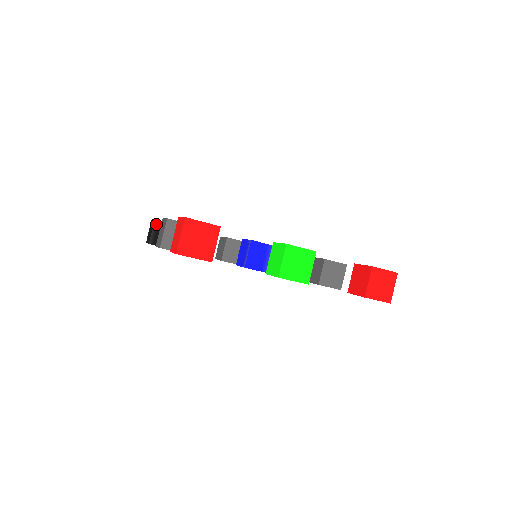
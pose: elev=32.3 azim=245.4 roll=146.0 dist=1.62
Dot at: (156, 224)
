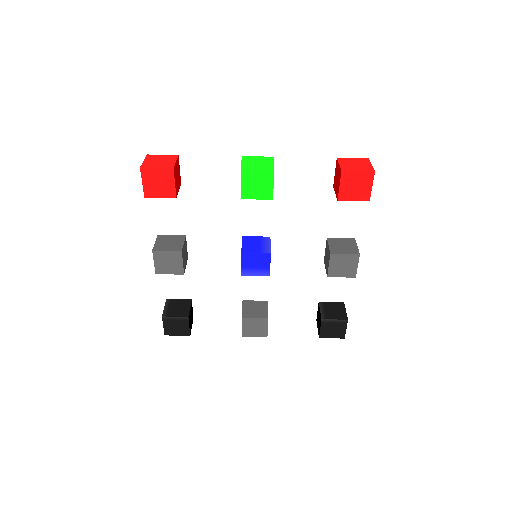
Dot at: (168, 302)
